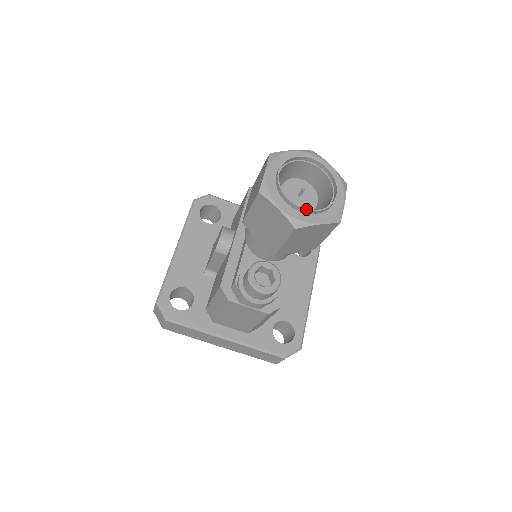
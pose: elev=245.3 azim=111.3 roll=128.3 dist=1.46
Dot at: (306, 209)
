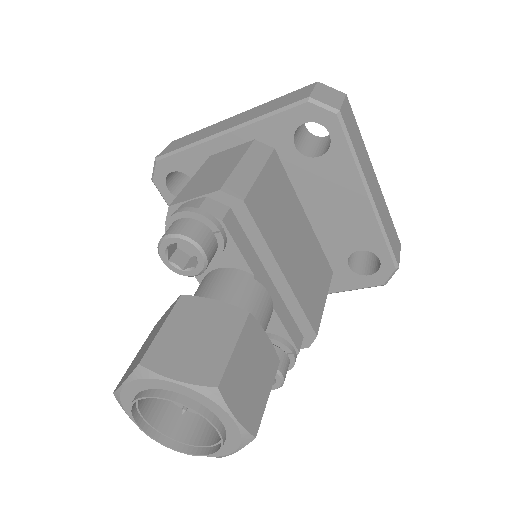
Dot at: occluded
